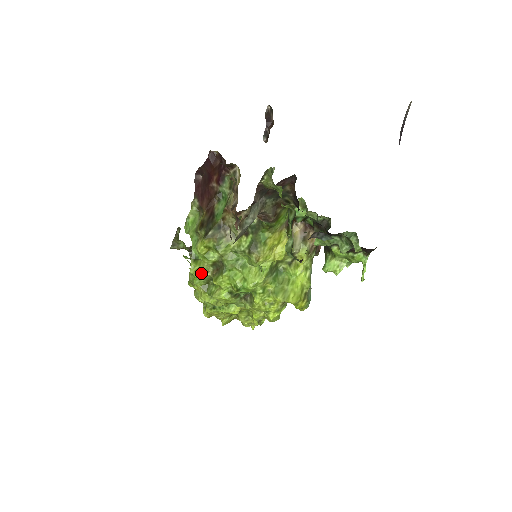
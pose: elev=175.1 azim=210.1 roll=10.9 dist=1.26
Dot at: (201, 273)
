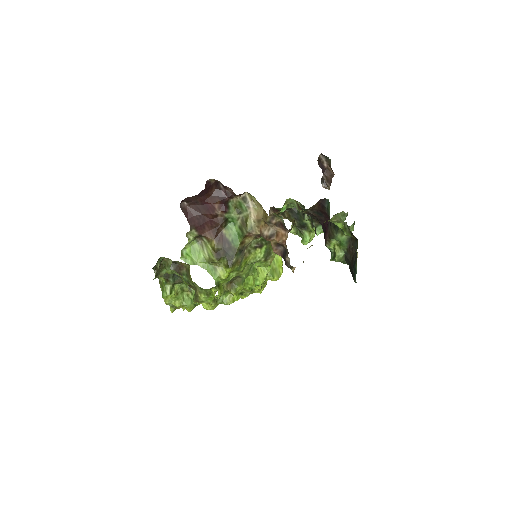
Dot at: (222, 293)
